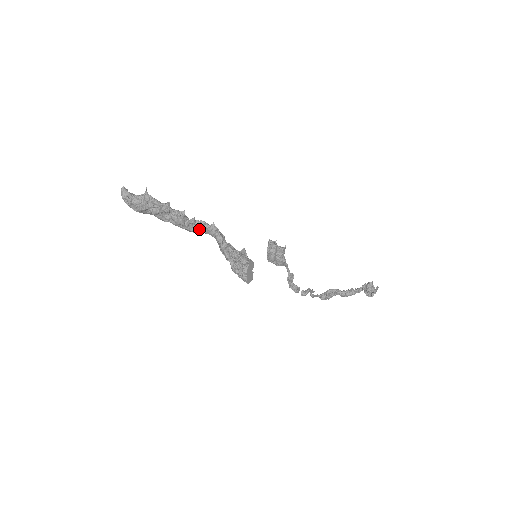
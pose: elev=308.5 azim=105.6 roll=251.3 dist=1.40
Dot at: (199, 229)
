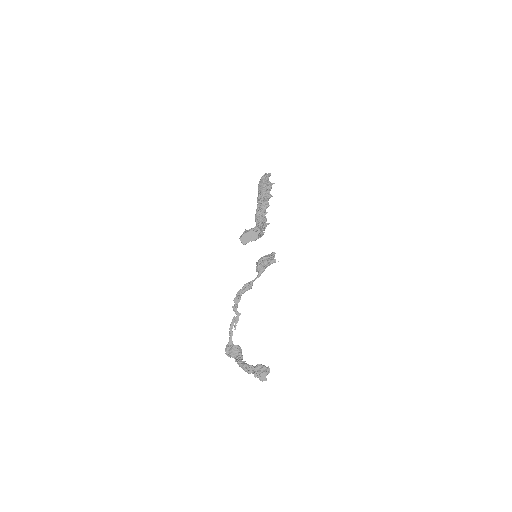
Dot at: (260, 219)
